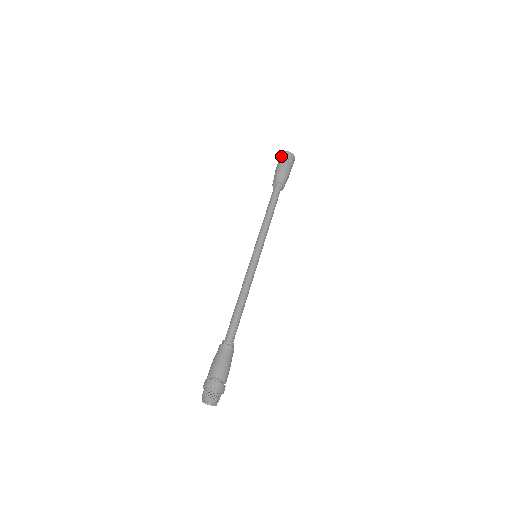
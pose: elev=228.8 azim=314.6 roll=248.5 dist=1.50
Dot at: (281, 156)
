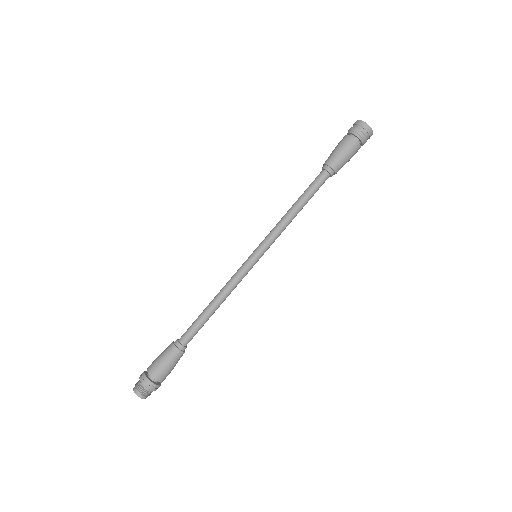
Dot at: (356, 127)
